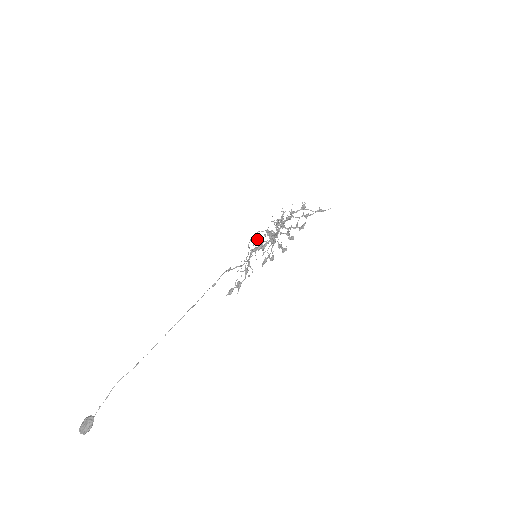
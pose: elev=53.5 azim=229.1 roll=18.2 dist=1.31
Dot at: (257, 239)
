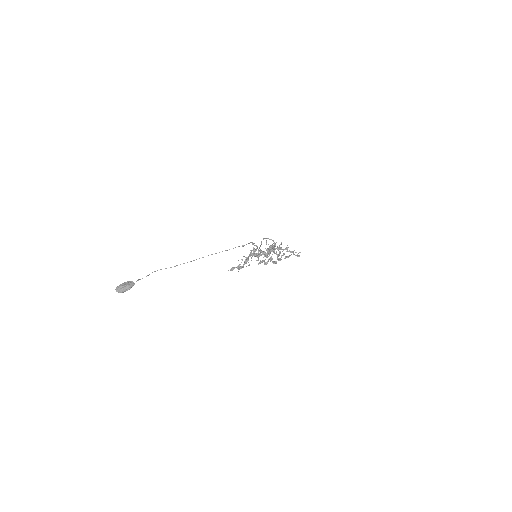
Dot at: (255, 249)
